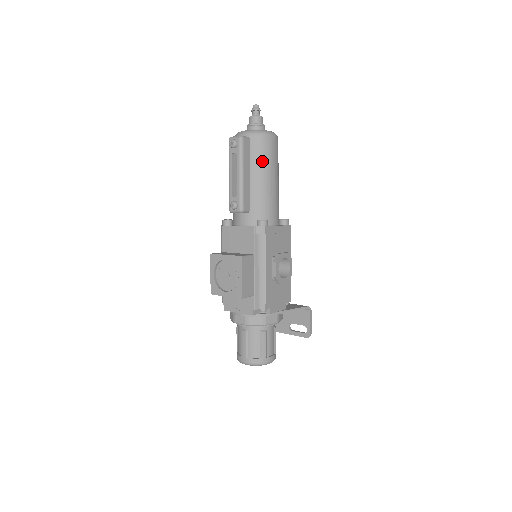
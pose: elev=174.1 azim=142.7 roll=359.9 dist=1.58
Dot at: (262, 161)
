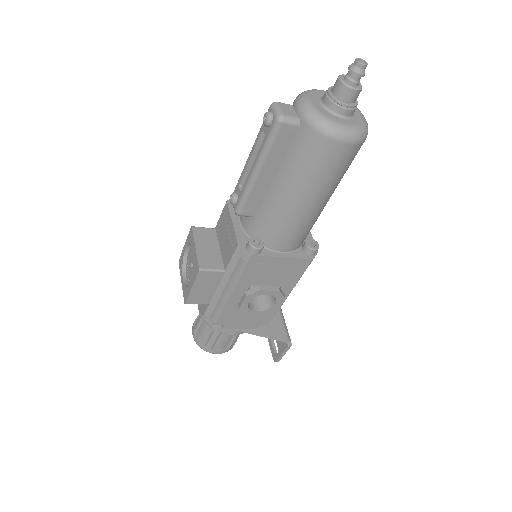
Dot at: (300, 169)
